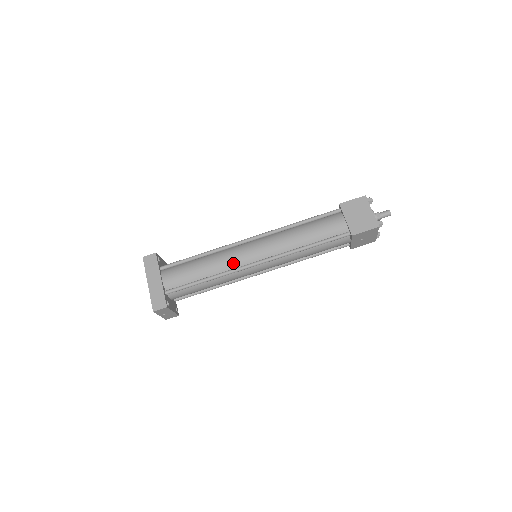
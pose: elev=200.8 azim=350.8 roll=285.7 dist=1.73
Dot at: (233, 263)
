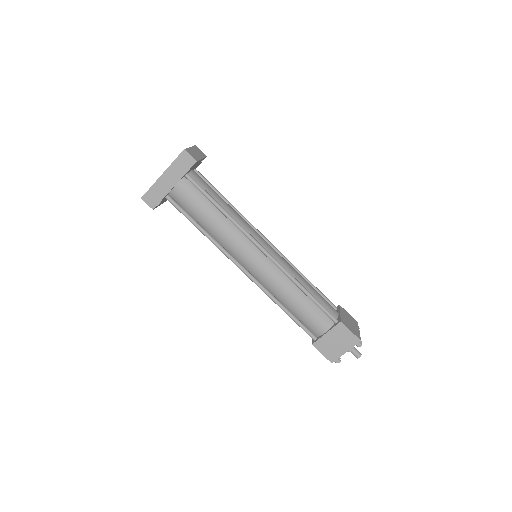
Dot at: (231, 248)
